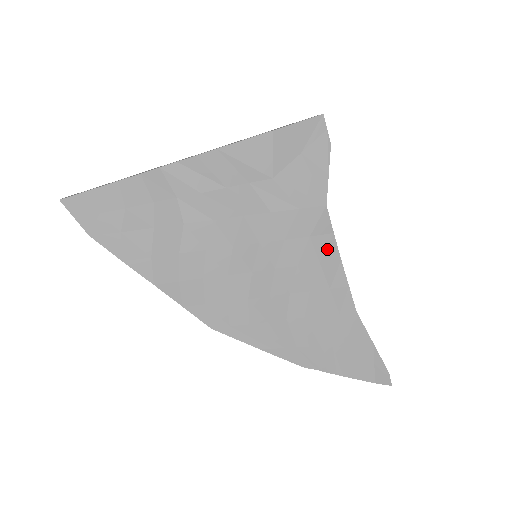
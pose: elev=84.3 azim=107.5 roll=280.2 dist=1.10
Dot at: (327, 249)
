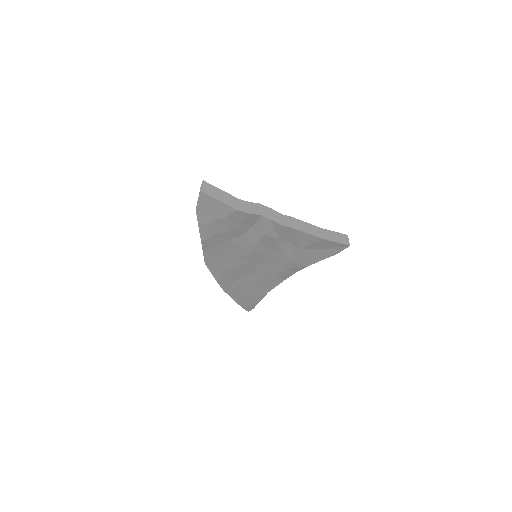
Dot at: (286, 274)
